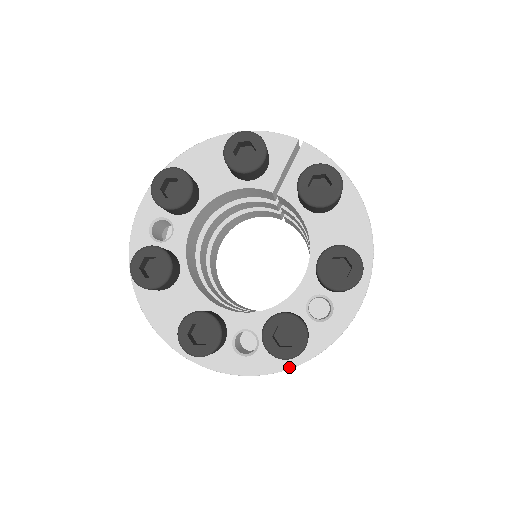
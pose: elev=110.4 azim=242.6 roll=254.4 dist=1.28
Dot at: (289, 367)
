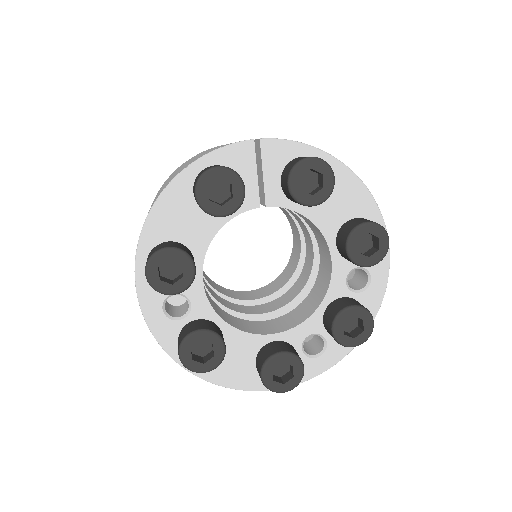
Dot at: occluded
